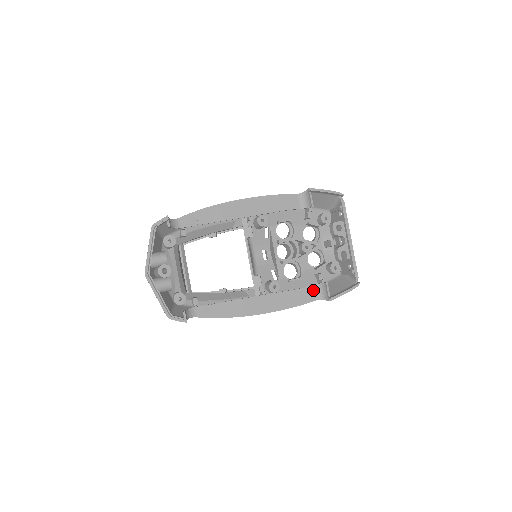
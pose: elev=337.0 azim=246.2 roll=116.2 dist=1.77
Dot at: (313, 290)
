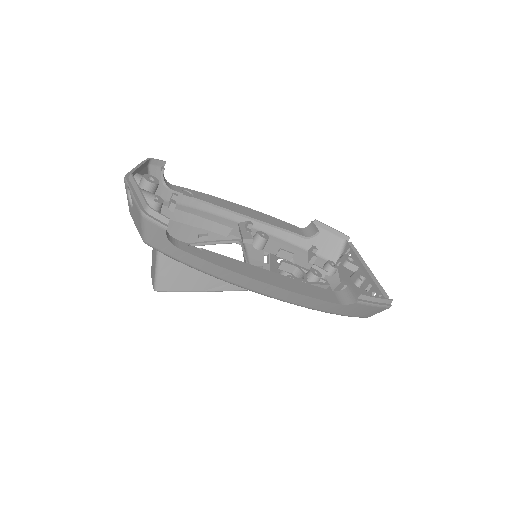
Dot at: (333, 295)
